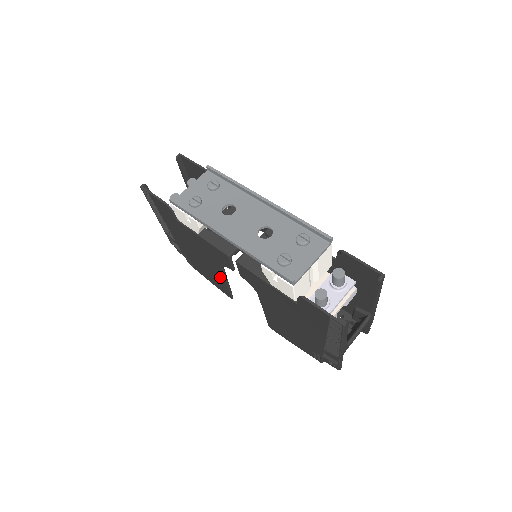
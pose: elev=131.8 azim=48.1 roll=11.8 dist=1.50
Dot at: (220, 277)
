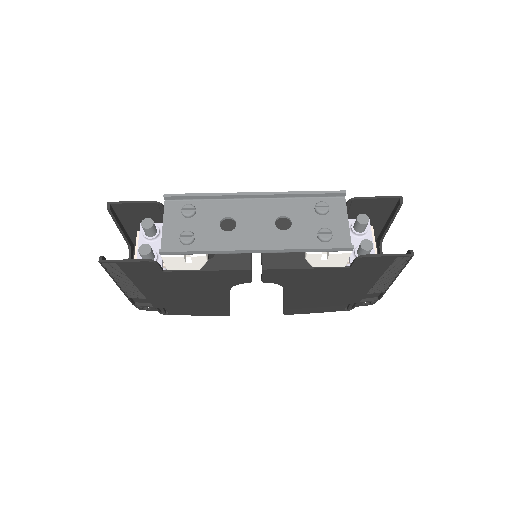
Dot at: (220, 301)
